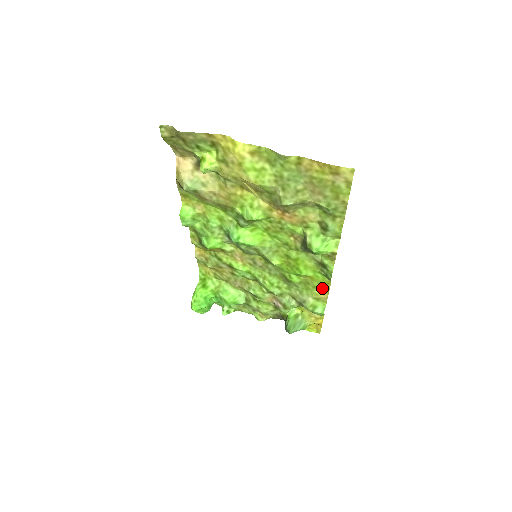
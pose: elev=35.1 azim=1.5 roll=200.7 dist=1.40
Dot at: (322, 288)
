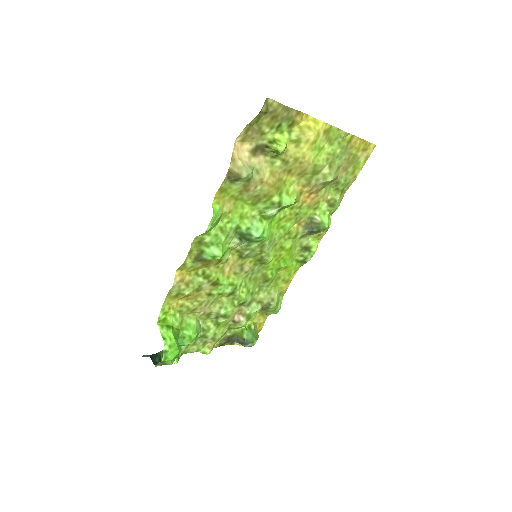
Dot at: (288, 279)
